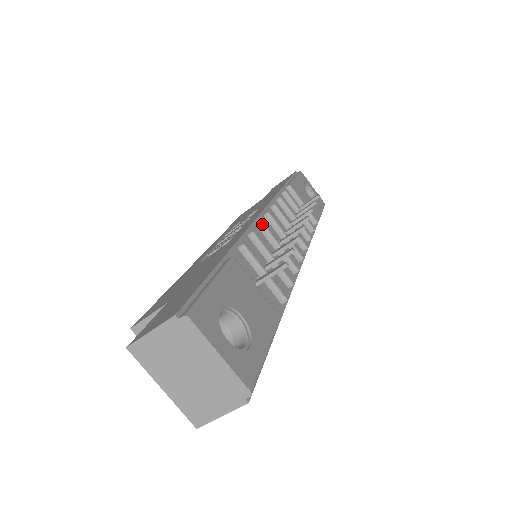
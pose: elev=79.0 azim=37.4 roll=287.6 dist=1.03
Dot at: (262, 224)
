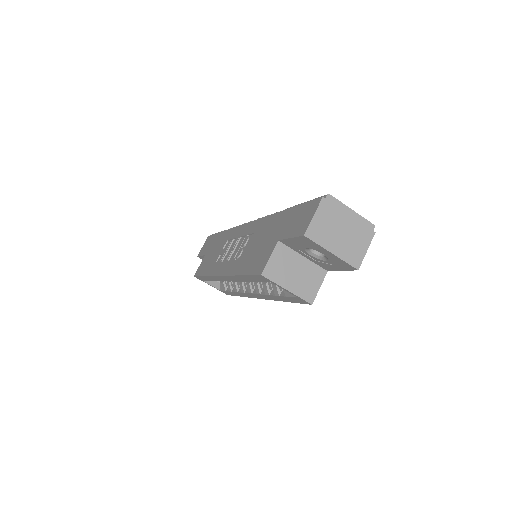
Dot at: occluded
